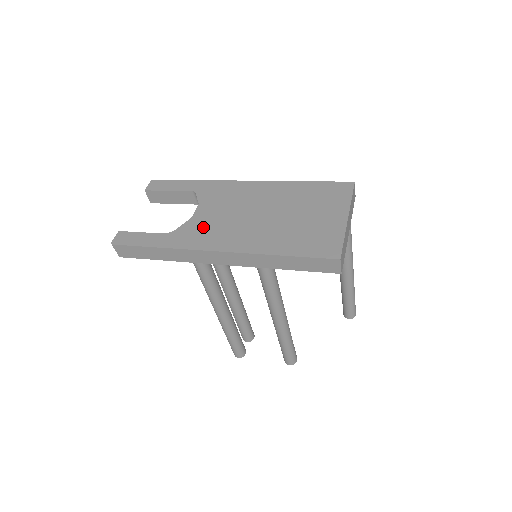
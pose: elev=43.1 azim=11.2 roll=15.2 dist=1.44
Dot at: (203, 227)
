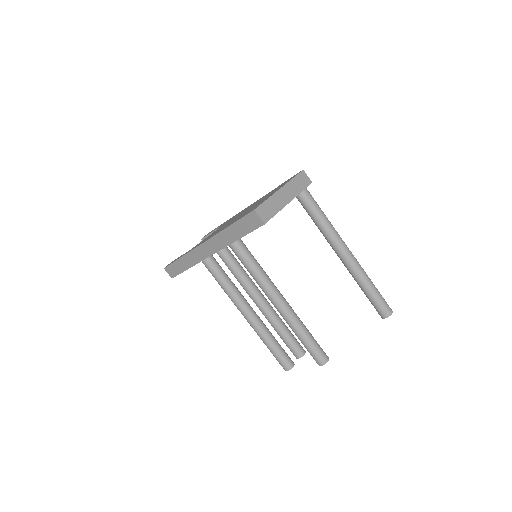
Dot at: occluded
